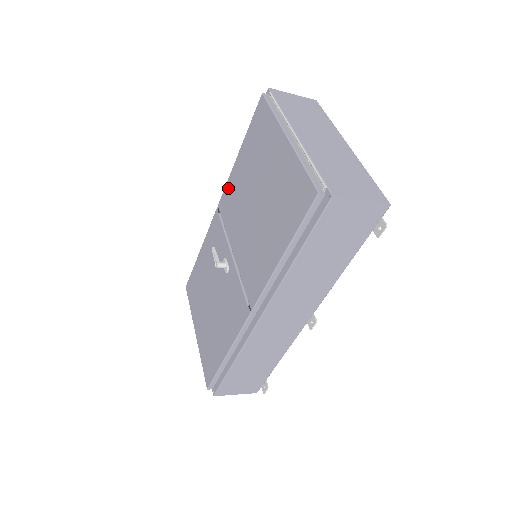
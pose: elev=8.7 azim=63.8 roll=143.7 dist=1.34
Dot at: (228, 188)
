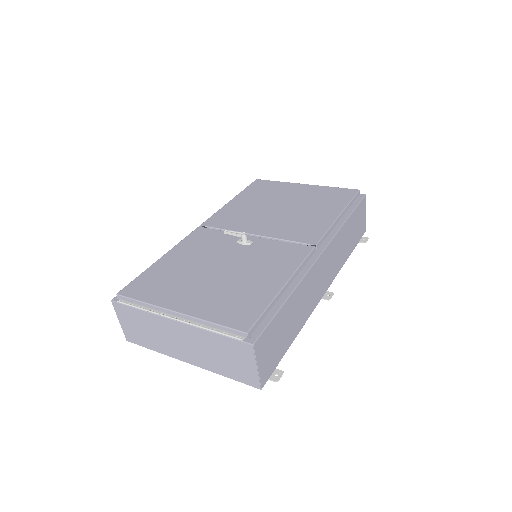
Dot at: (221, 214)
